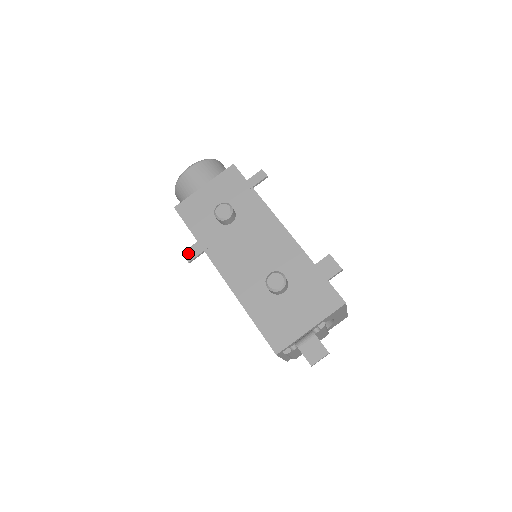
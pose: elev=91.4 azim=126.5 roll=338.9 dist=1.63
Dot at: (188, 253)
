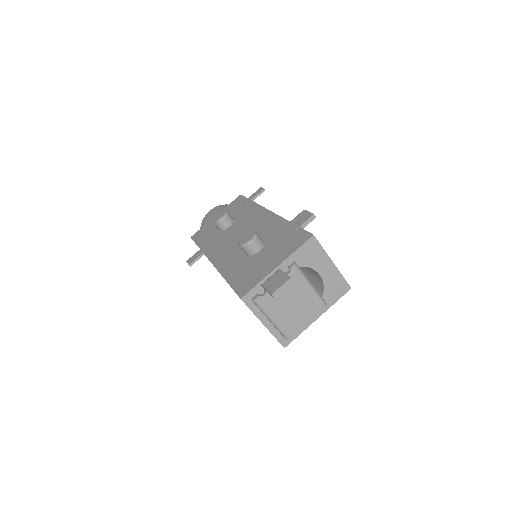
Dot at: (190, 259)
